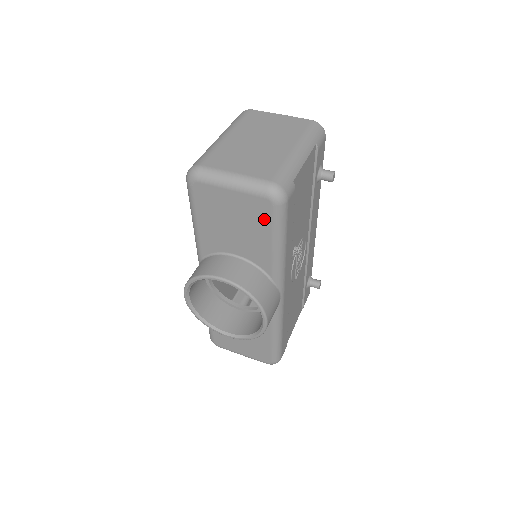
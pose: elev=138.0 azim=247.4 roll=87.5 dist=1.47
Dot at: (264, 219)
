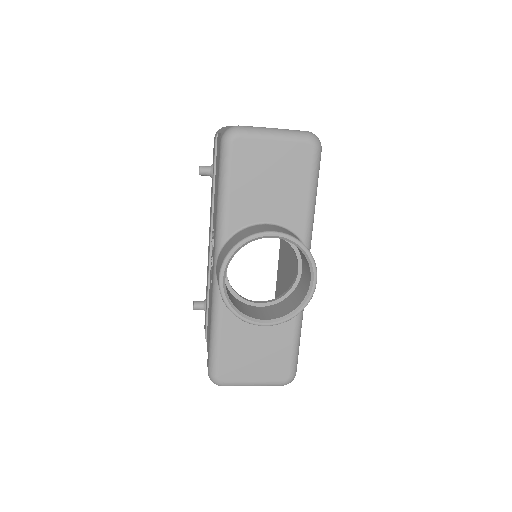
Dot at: (304, 168)
